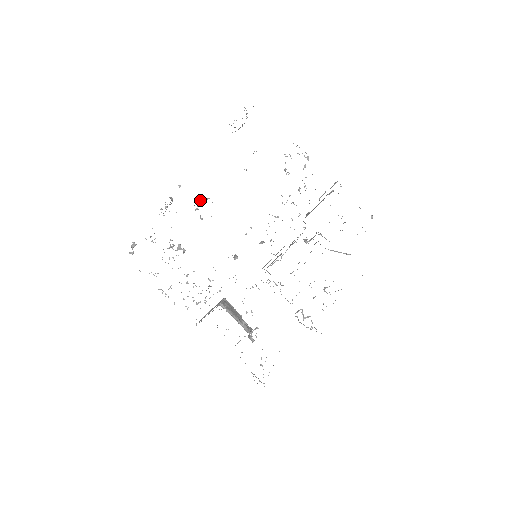
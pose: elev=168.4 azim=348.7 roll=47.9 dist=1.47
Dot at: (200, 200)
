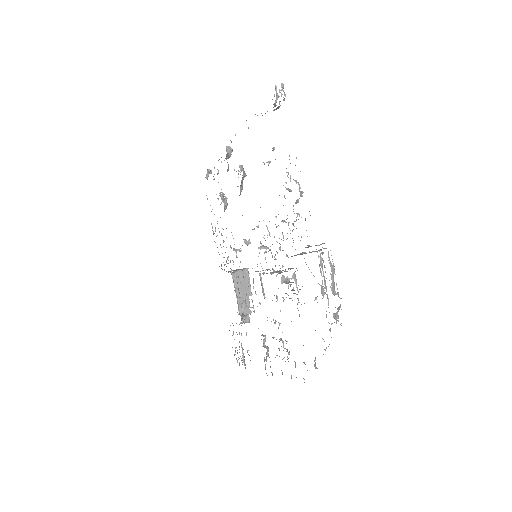
Dot at: occluded
